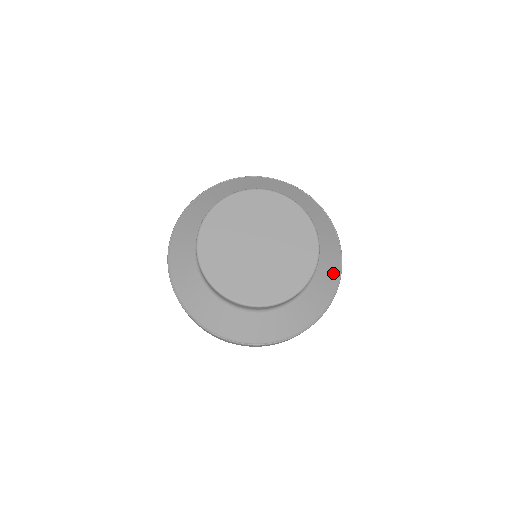
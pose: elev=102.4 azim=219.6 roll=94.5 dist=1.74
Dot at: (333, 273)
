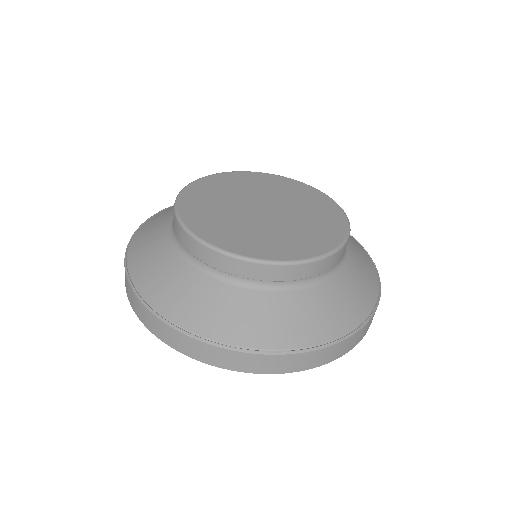
Dot at: (366, 260)
